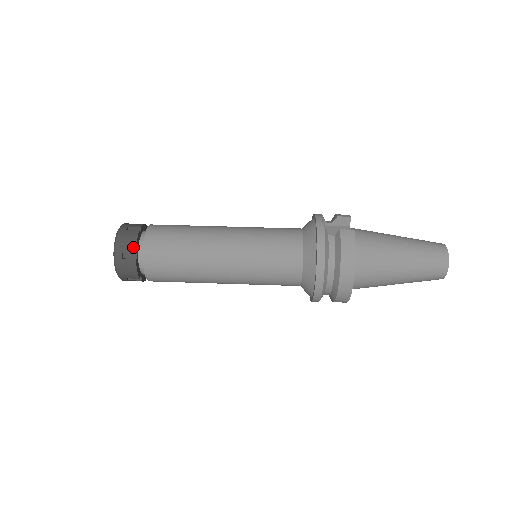
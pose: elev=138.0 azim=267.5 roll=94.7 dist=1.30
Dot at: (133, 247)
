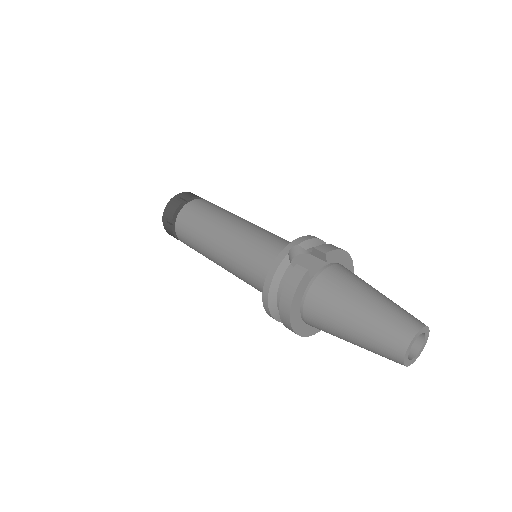
Dot at: (172, 215)
